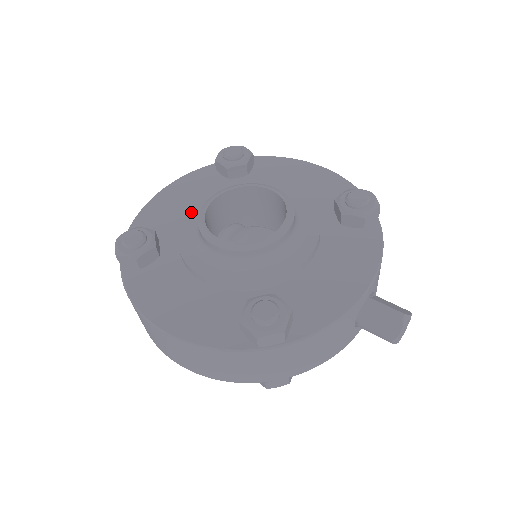
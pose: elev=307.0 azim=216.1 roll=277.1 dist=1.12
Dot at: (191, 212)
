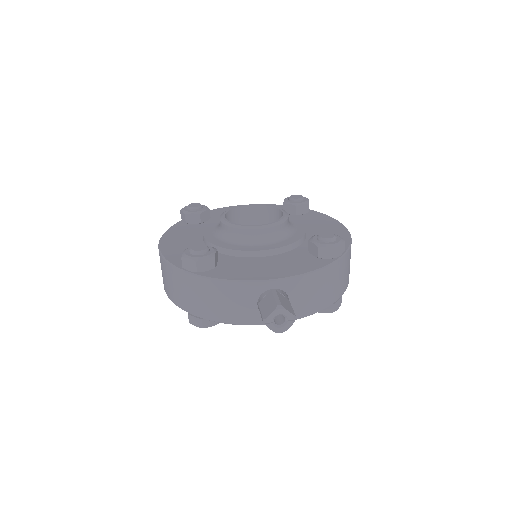
Dot at: occluded
